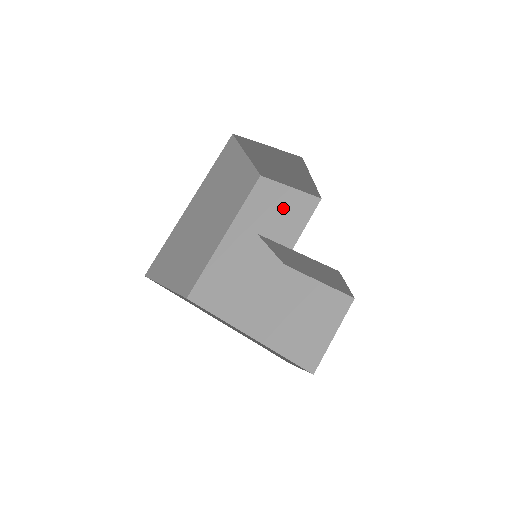
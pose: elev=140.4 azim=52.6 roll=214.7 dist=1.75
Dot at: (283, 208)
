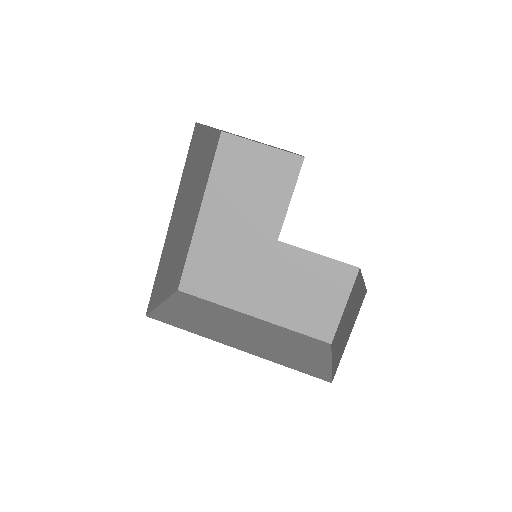
Dot at: (261, 173)
